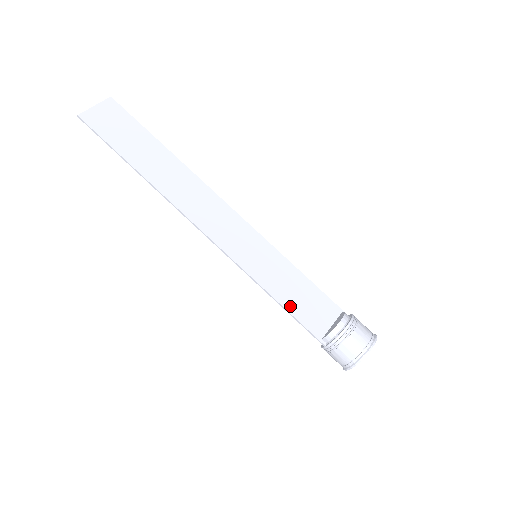
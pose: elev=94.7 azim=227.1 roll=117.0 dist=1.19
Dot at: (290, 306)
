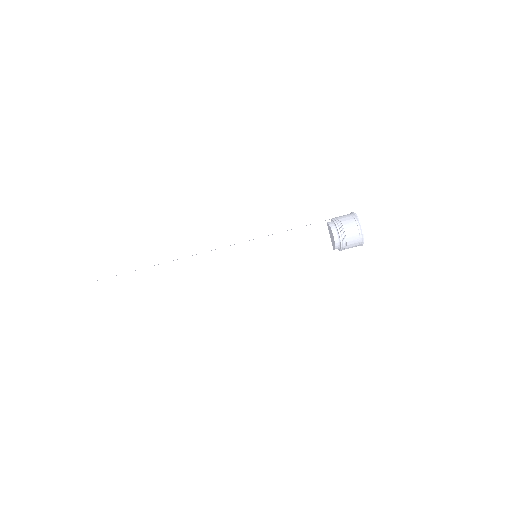
Dot at: (301, 257)
